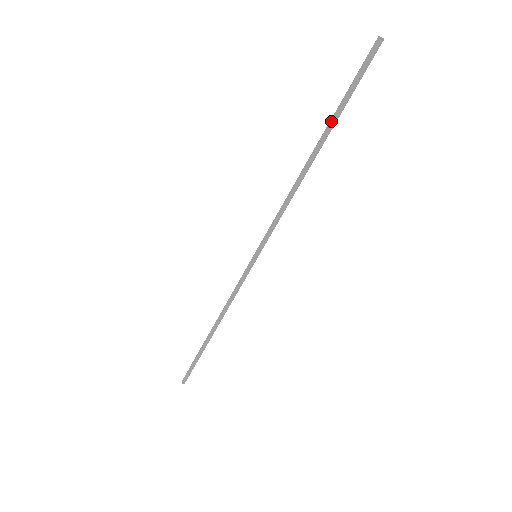
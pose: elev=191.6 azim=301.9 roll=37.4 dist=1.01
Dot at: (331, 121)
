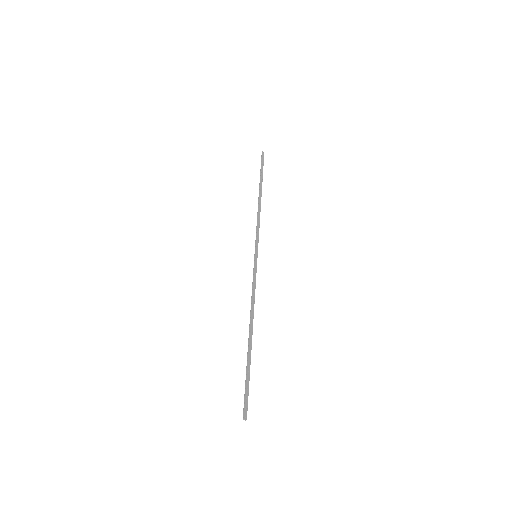
Dot at: (260, 181)
